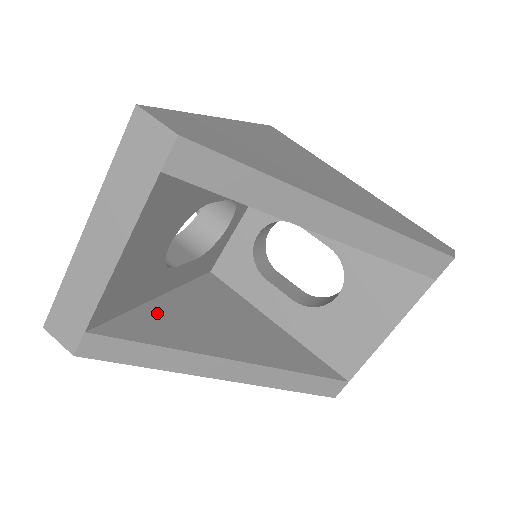
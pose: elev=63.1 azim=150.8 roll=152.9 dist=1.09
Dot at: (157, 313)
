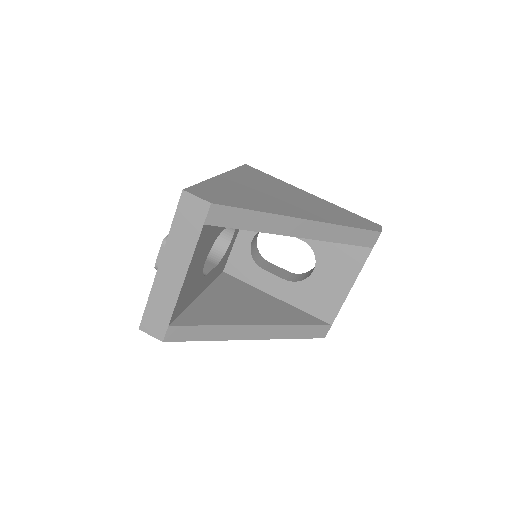
Dot at: (202, 306)
